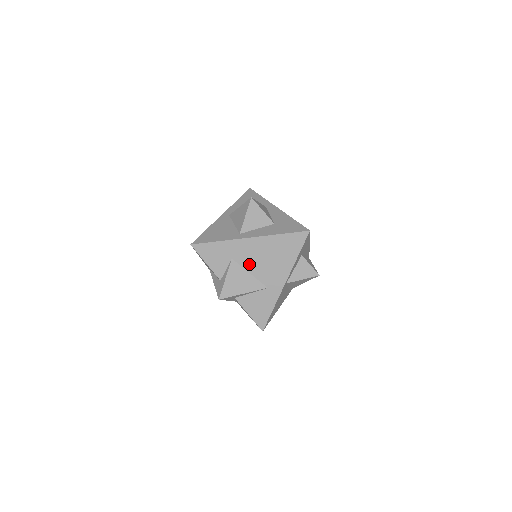
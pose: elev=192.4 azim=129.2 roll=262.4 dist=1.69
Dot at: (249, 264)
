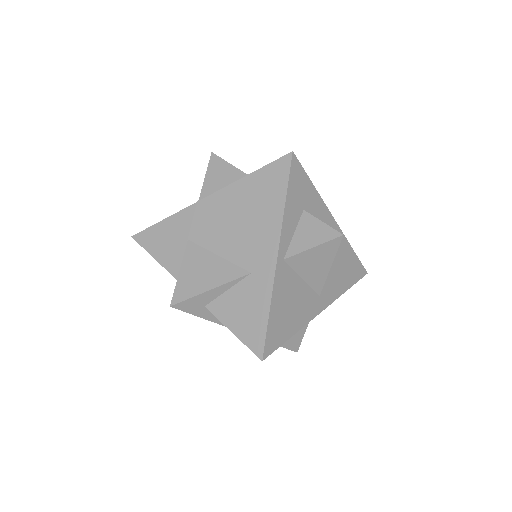
Dot at: (214, 240)
